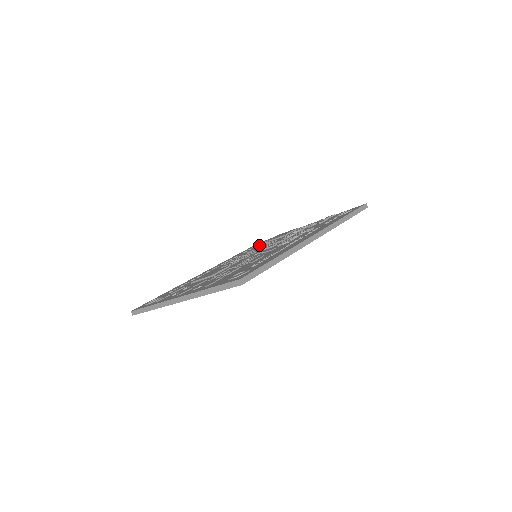
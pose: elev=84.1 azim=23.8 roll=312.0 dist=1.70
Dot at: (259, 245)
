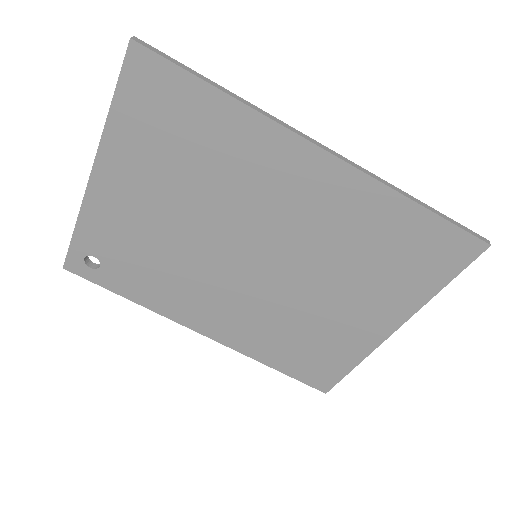
Dot at: occluded
